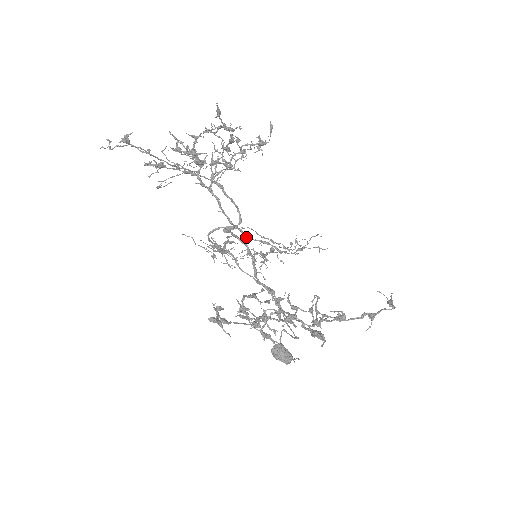
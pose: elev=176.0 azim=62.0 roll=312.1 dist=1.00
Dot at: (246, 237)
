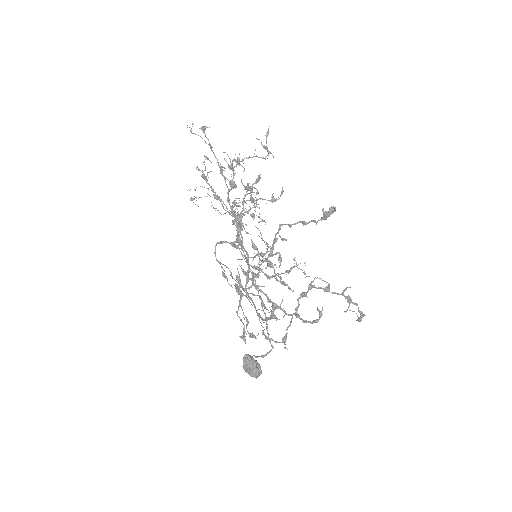
Dot at: (244, 259)
